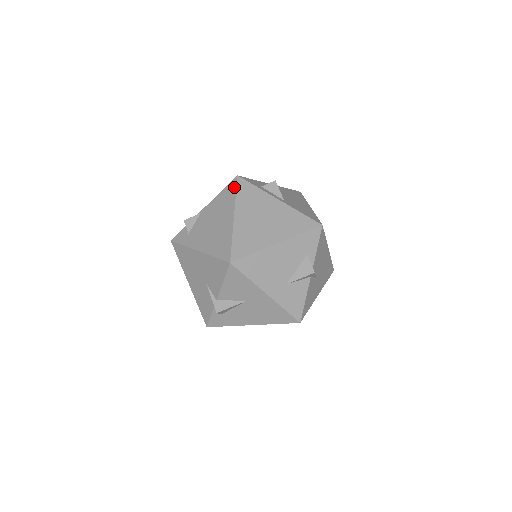
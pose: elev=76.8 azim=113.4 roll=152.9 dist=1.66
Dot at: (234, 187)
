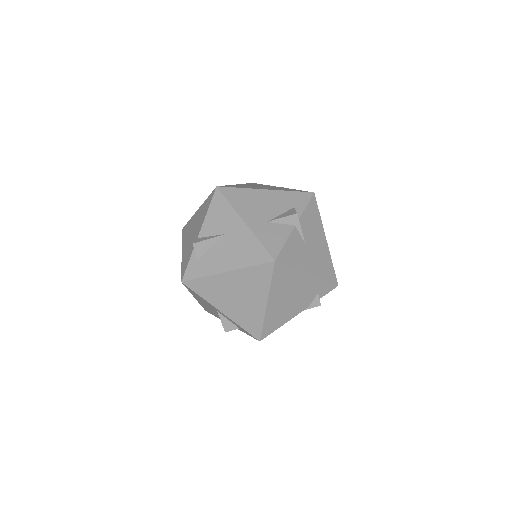
Dot at: occluded
